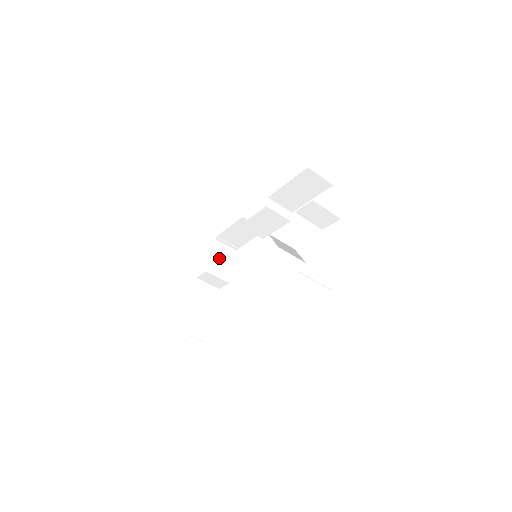
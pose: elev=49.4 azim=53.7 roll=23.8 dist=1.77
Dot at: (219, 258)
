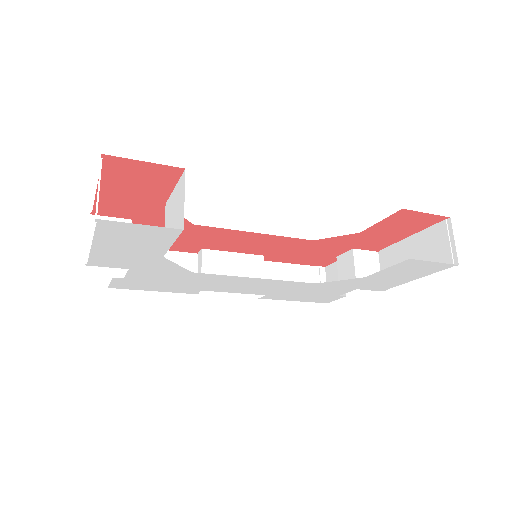
Dot at: occluded
